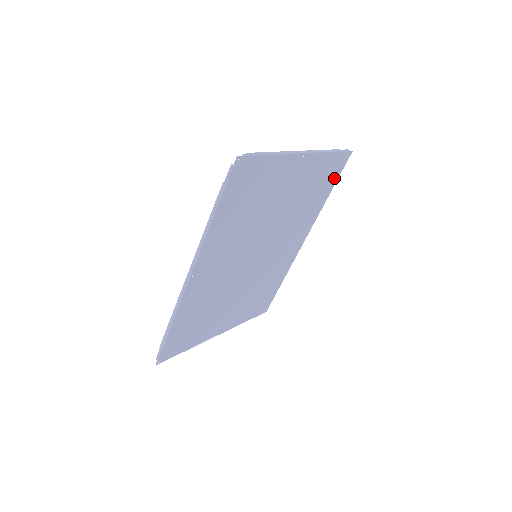
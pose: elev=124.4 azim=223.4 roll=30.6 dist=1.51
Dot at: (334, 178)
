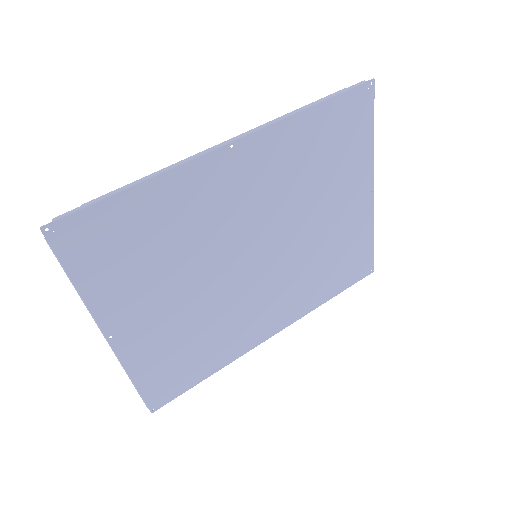
Dot at: (348, 281)
